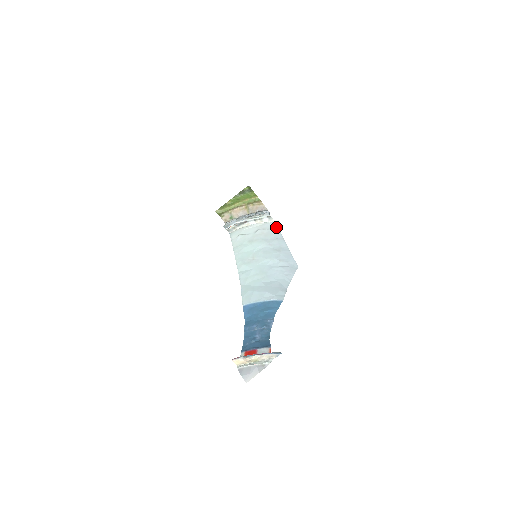
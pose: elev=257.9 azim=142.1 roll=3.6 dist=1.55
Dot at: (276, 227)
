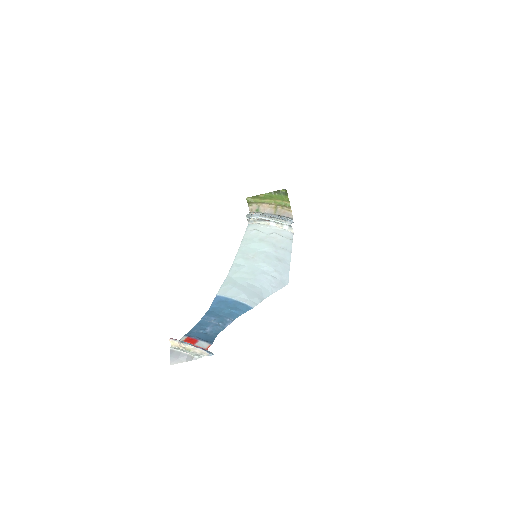
Dot at: (291, 238)
